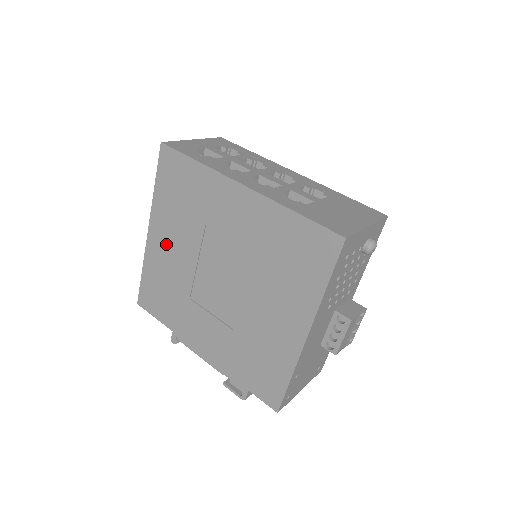
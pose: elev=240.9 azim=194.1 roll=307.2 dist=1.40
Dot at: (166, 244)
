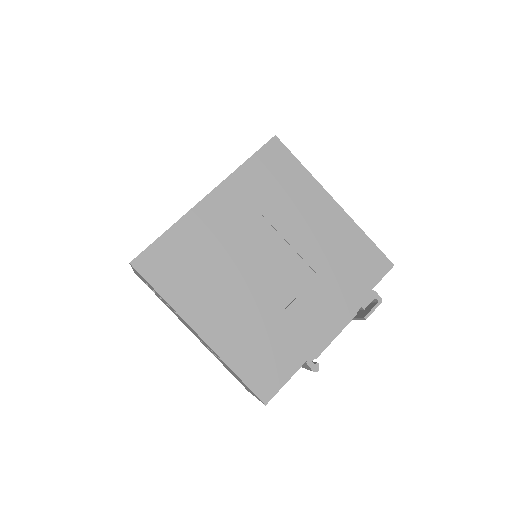
Dot at: (220, 316)
